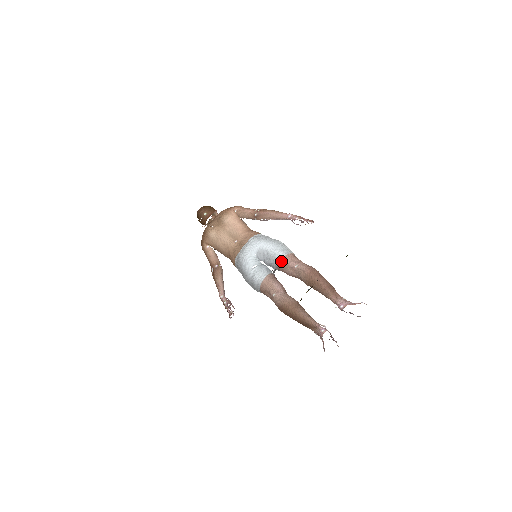
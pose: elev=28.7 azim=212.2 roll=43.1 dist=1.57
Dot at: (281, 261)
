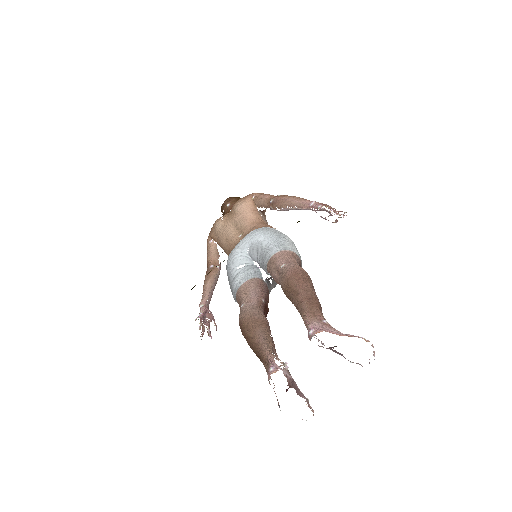
Dot at: (270, 259)
